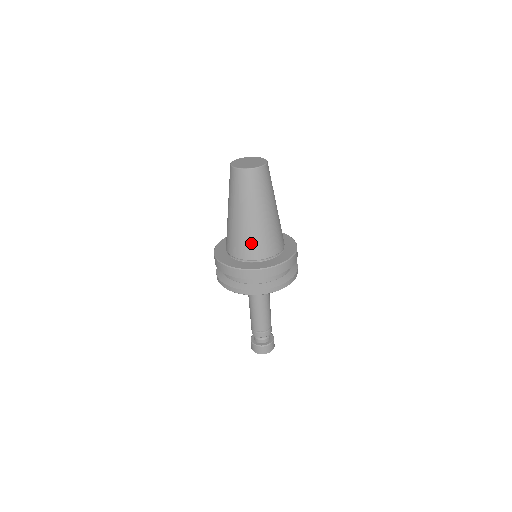
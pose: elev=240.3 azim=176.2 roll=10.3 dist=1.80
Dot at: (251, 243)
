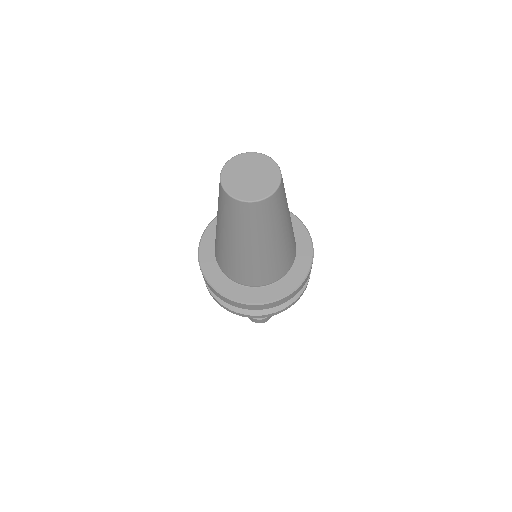
Dot at: (231, 266)
